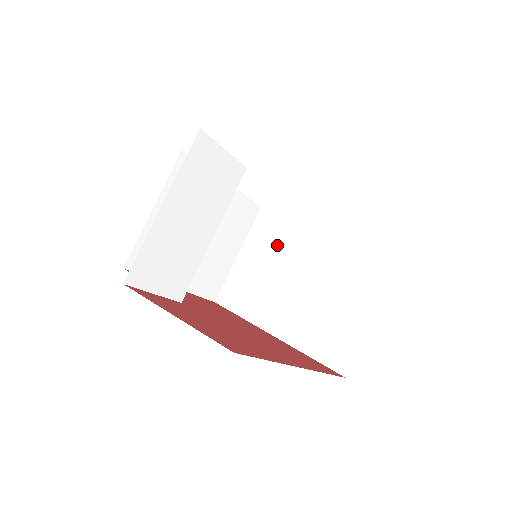
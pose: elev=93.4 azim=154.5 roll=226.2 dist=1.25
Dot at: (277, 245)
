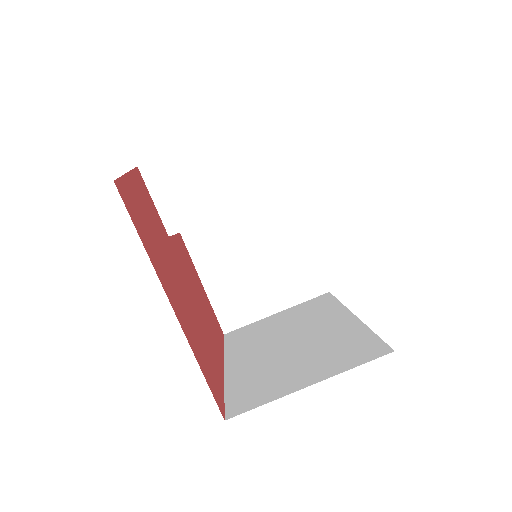
Dot at: (307, 316)
